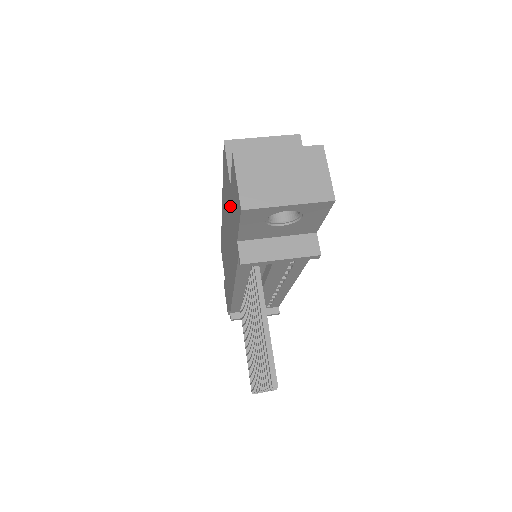
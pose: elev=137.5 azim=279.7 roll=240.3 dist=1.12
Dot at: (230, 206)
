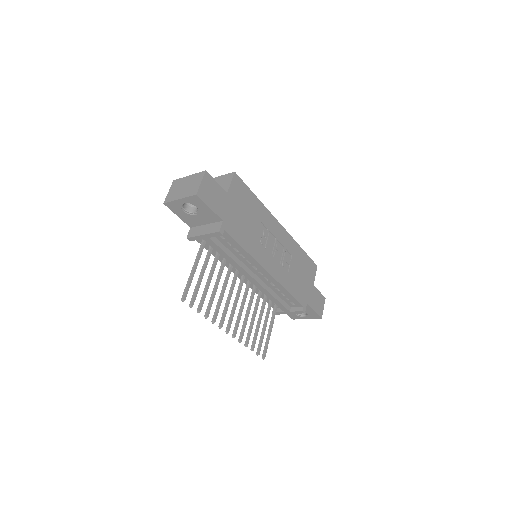
Dot at: occluded
